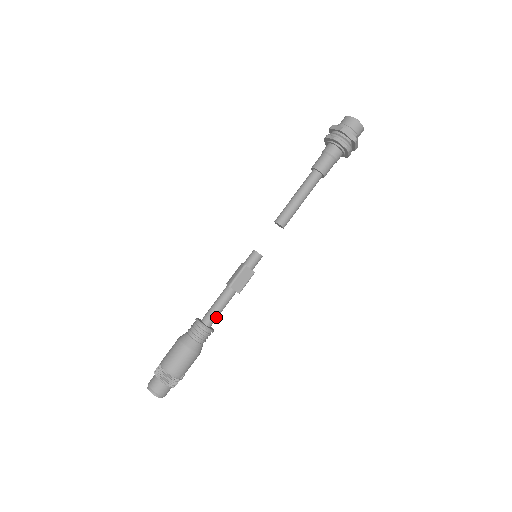
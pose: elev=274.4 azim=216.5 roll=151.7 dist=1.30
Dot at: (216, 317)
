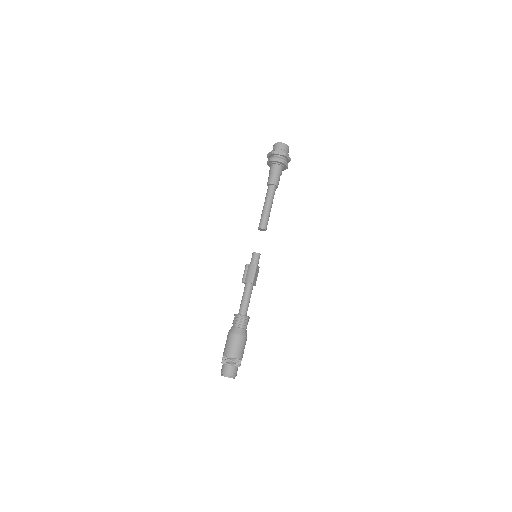
Dot at: occluded
